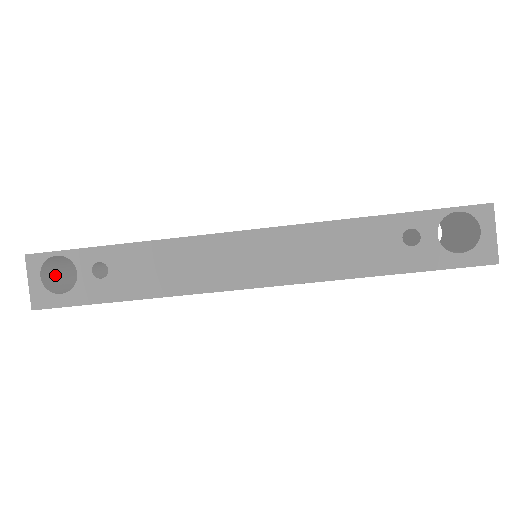
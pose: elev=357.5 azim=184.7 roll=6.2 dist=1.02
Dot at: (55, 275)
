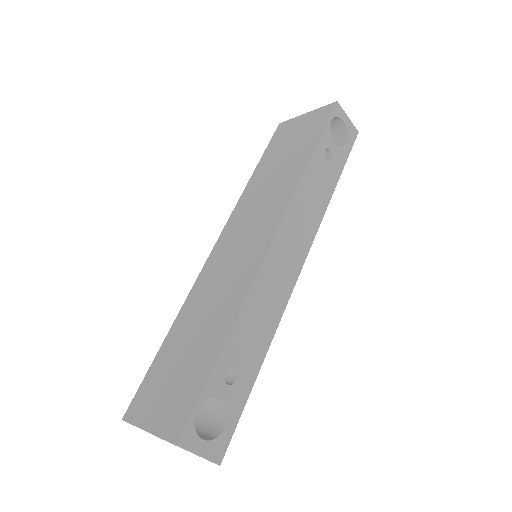
Dot at: occluded
